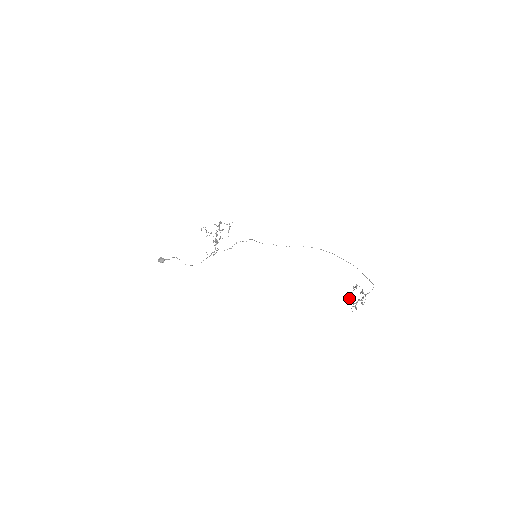
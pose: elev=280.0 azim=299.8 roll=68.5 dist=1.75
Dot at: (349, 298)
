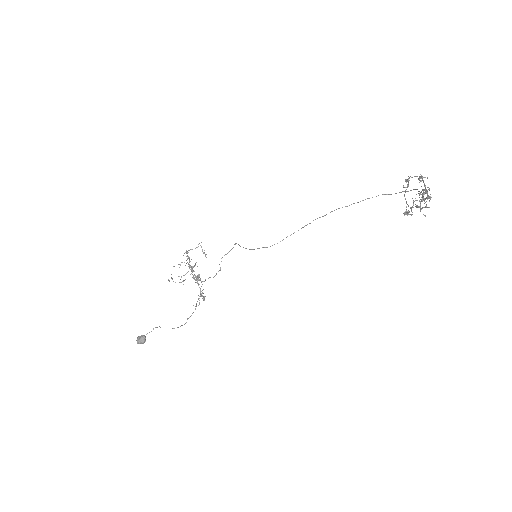
Dot at: (406, 209)
